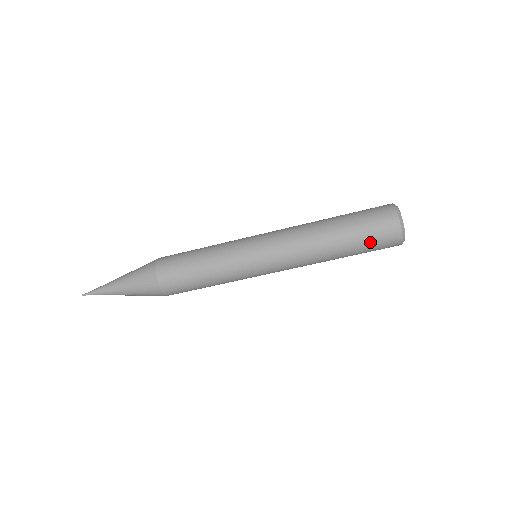
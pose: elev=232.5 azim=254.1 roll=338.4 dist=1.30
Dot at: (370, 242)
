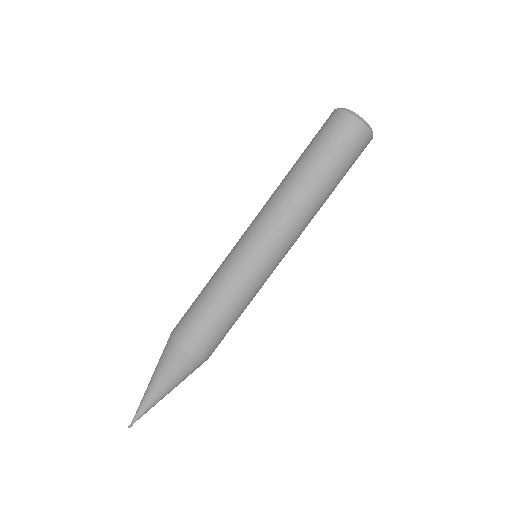
Dot at: (345, 156)
